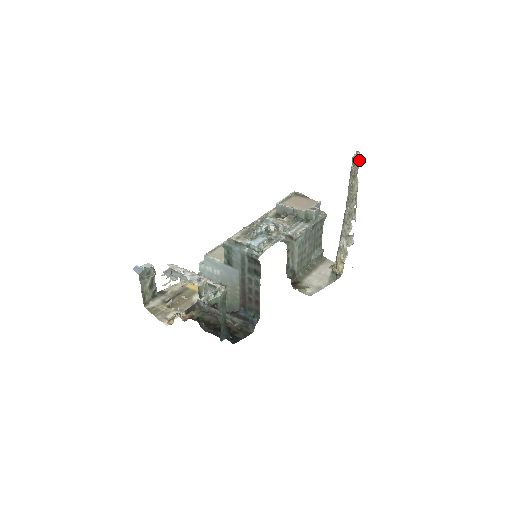
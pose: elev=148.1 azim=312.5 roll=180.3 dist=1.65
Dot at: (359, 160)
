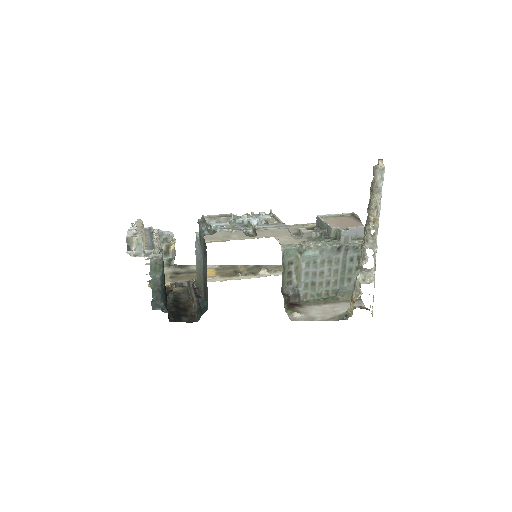
Dot at: (379, 170)
